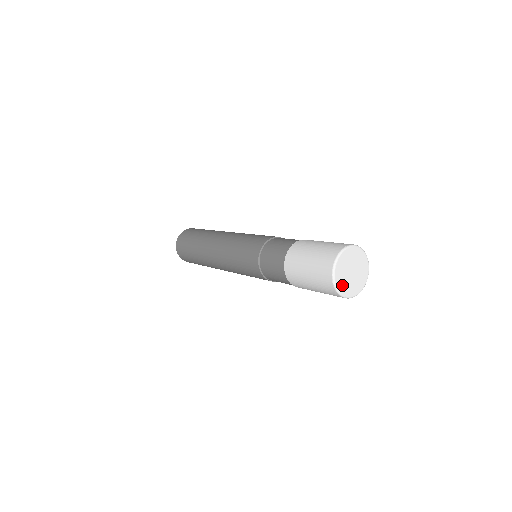
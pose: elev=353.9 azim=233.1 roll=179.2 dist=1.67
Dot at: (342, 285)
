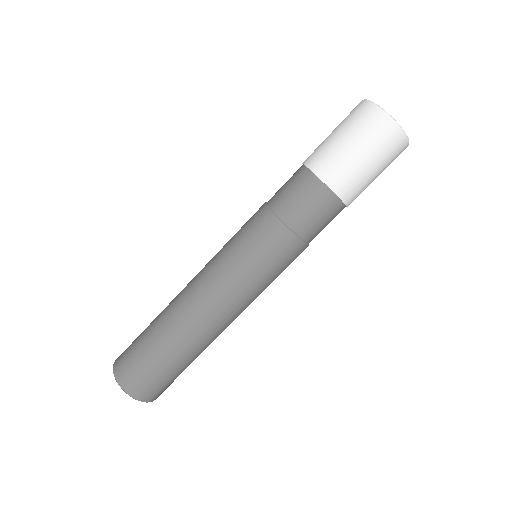
Dot at: occluded
